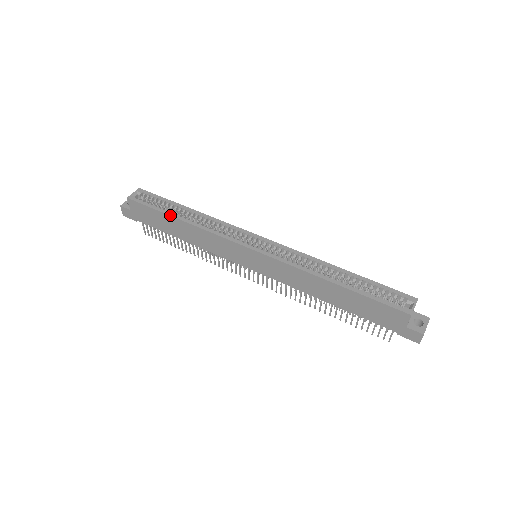
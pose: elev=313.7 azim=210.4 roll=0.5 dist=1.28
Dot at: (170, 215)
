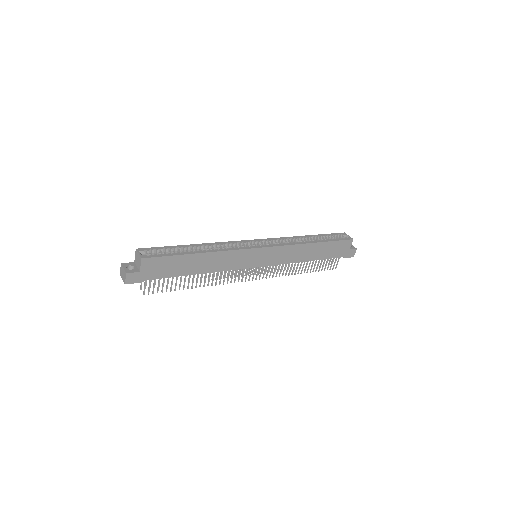
Dot at: (192, 253)
